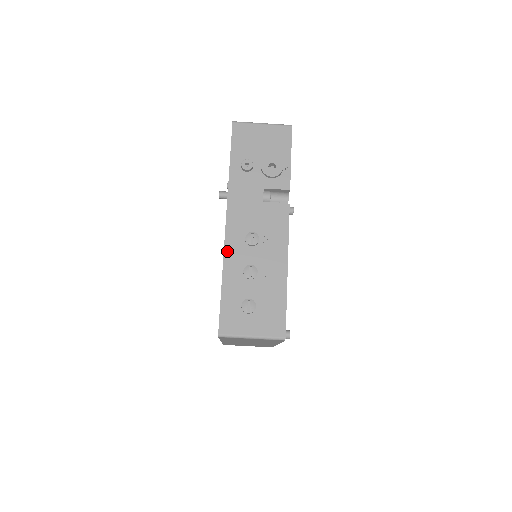
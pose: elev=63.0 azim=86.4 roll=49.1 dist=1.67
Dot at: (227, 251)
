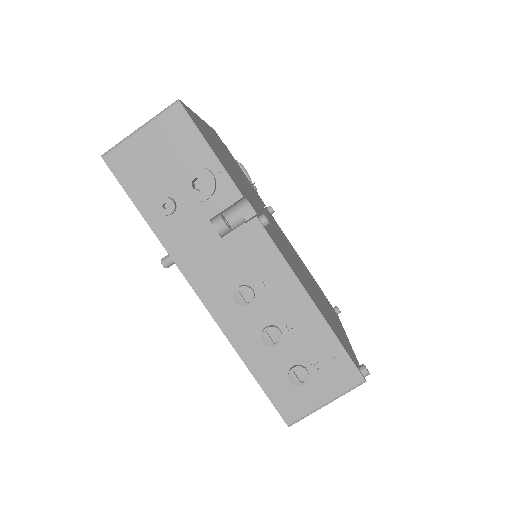
Dot at: (226, 330)
